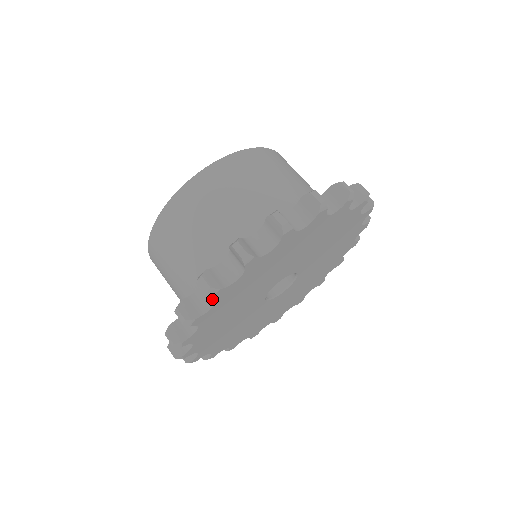
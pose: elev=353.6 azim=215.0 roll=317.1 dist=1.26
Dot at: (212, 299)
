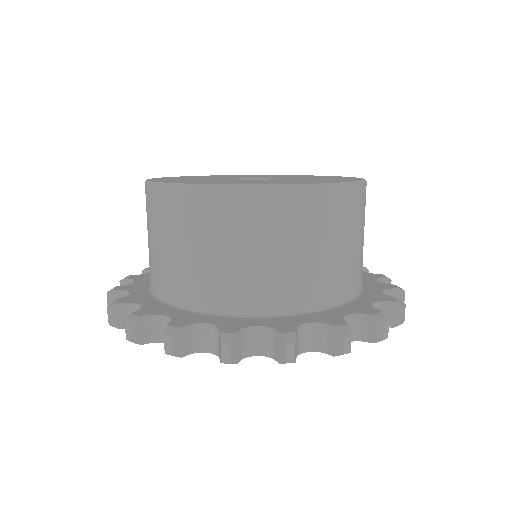
Dot at: occluded
